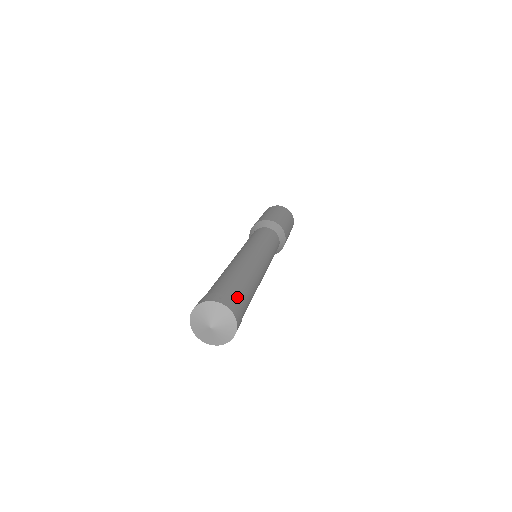
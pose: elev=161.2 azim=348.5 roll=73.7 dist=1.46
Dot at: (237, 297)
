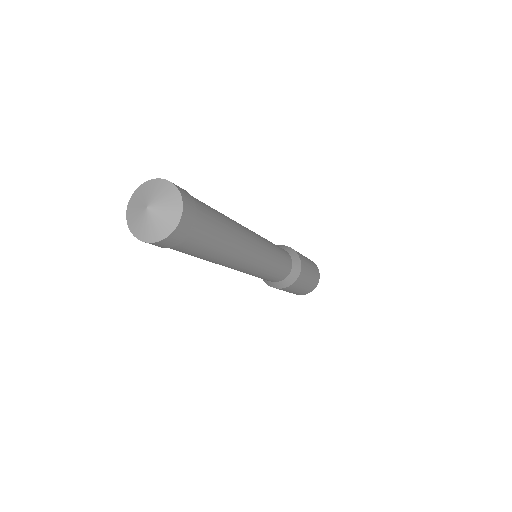
Dot at: occluded
